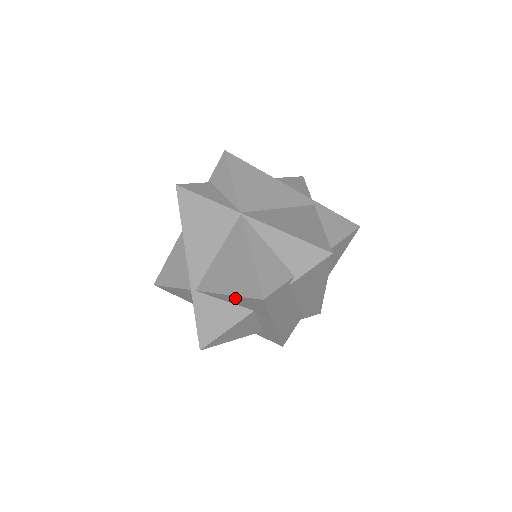
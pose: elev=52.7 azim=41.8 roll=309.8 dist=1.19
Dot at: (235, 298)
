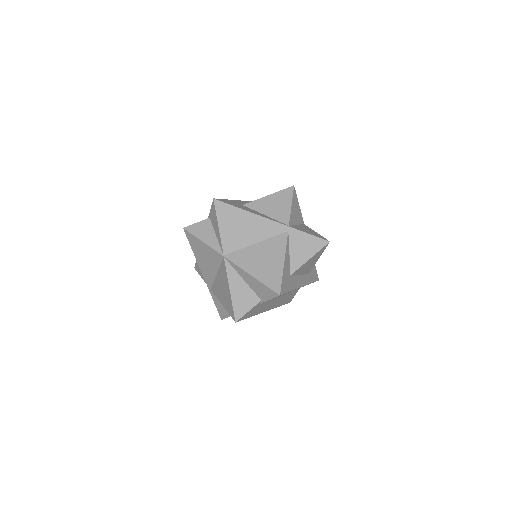
Dot at: occluded
